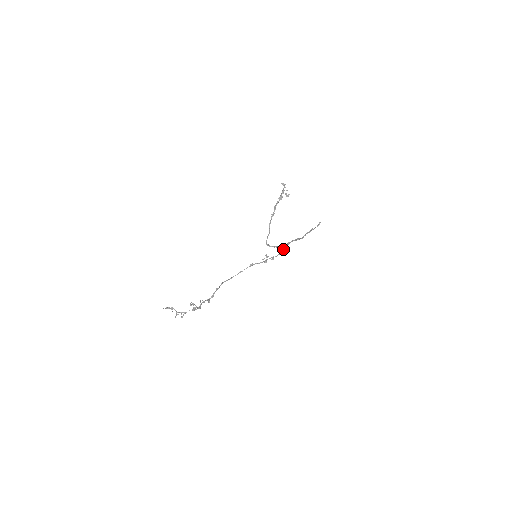
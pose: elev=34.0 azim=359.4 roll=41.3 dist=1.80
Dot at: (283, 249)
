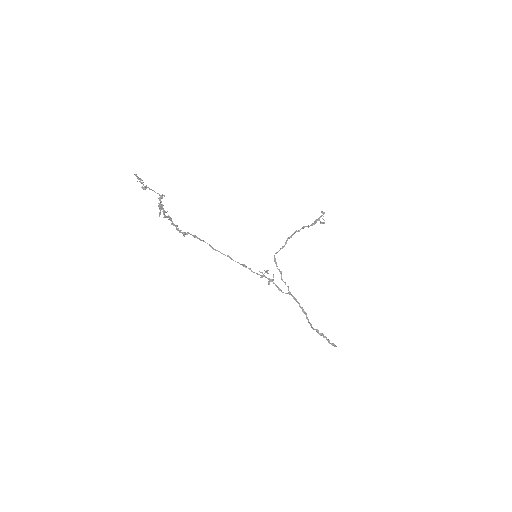
Dot at: (287, 293)
